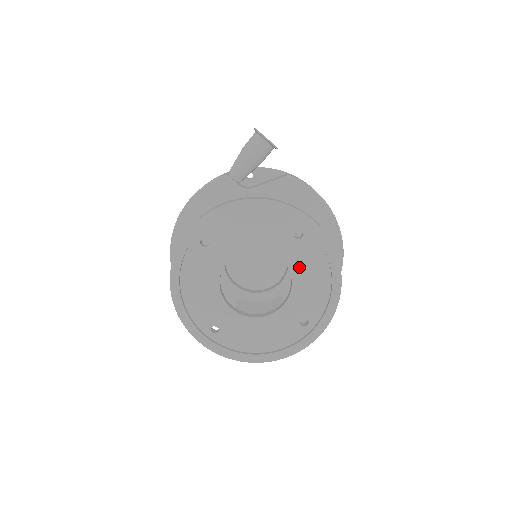
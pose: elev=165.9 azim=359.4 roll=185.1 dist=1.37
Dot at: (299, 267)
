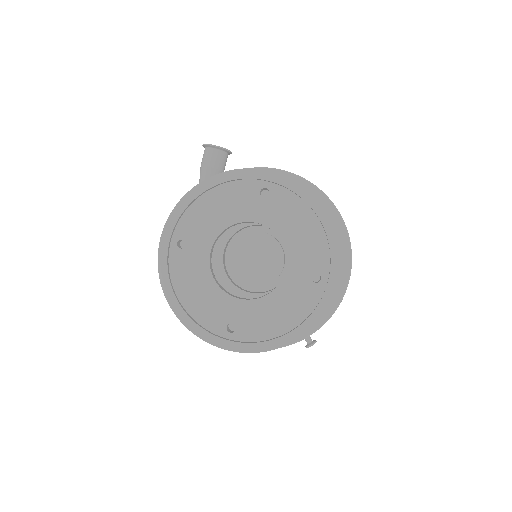
Dot at: (281, 224)
